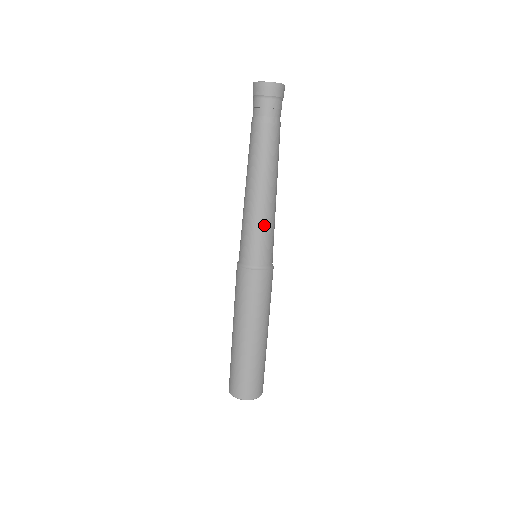
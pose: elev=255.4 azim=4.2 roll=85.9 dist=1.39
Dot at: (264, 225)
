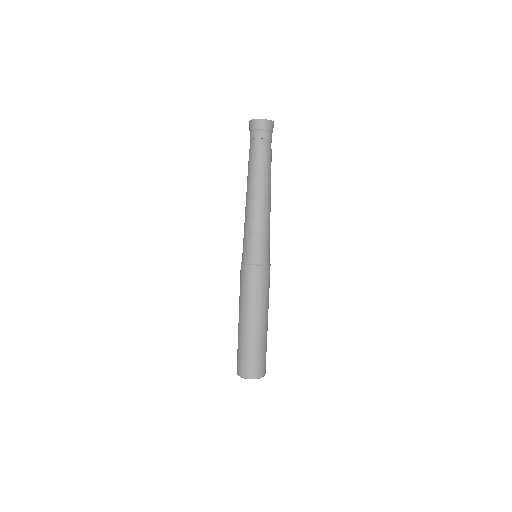
Dot at: (266, 229)
